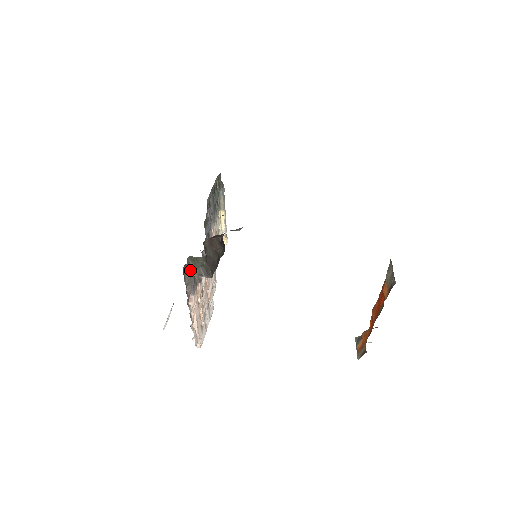
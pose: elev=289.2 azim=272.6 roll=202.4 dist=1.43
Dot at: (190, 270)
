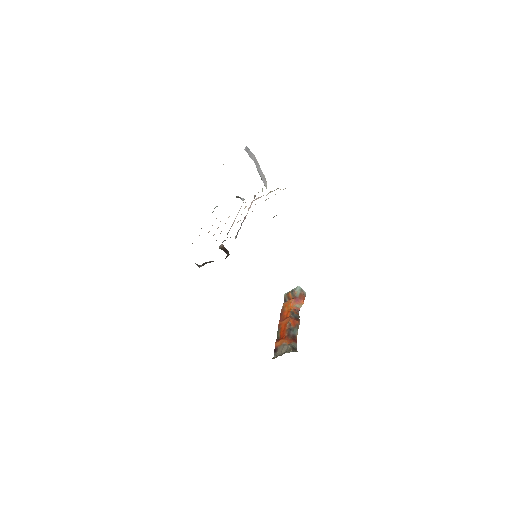
Dot at: occluded
